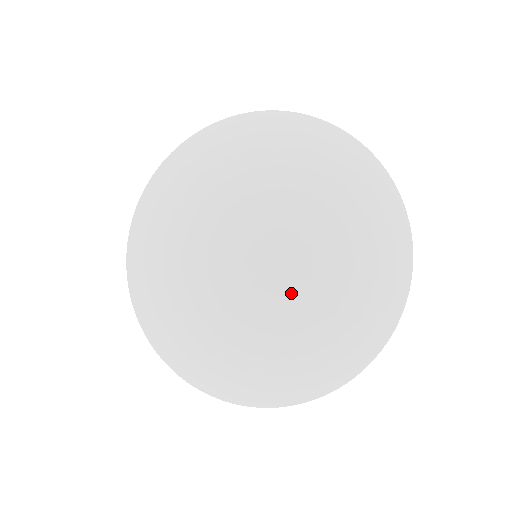
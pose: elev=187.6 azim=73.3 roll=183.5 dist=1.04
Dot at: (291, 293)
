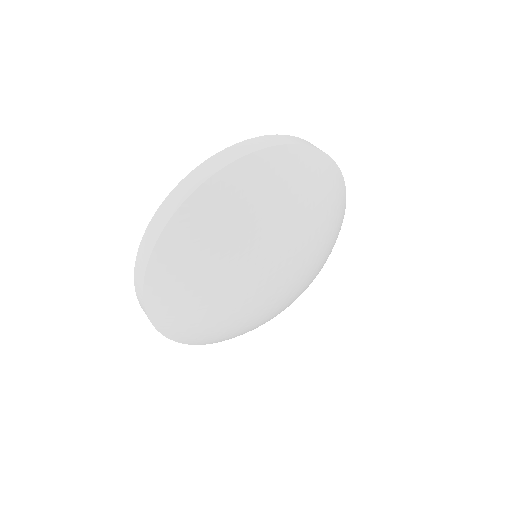
Dot at: (295, 292)
